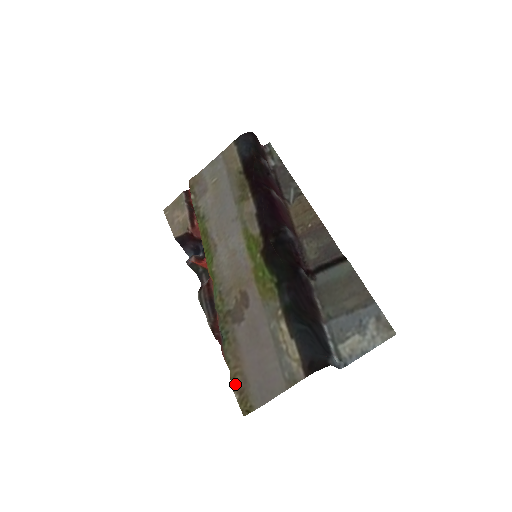
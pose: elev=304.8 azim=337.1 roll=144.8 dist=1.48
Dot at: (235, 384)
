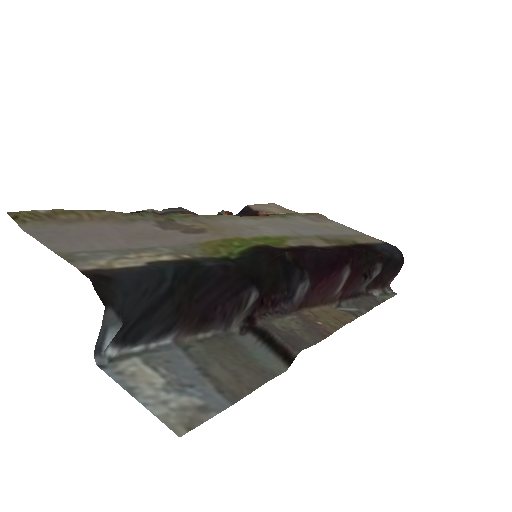
Dot at: (63, 212)
